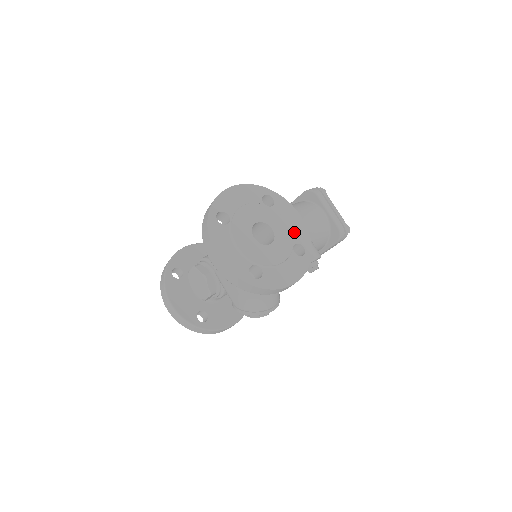
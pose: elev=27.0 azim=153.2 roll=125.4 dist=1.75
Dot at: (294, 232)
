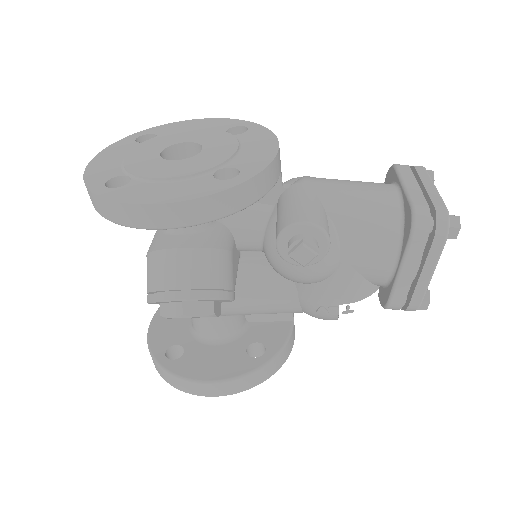
Dot at: (243, 157)
